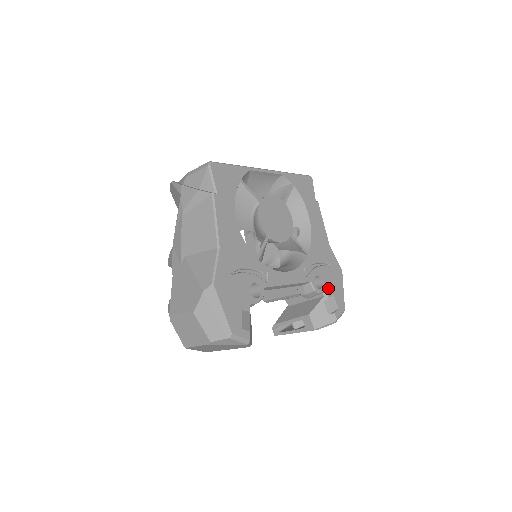
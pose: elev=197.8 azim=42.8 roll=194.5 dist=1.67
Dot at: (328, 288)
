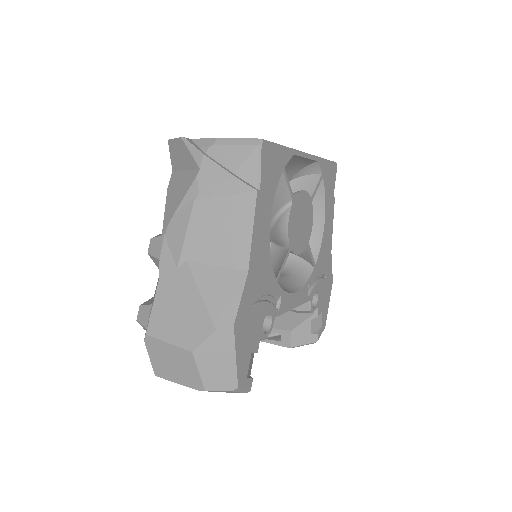
Dot at: (320, 305)
